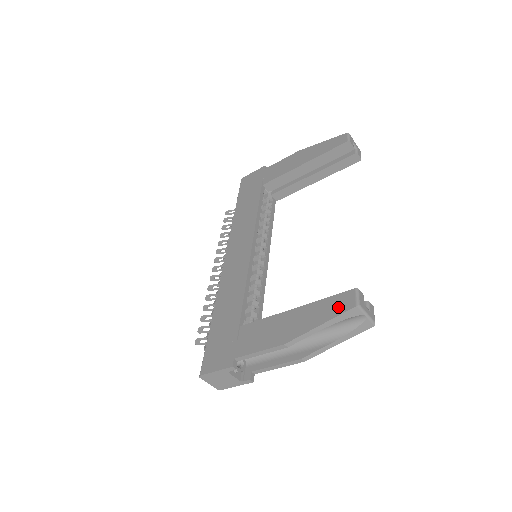
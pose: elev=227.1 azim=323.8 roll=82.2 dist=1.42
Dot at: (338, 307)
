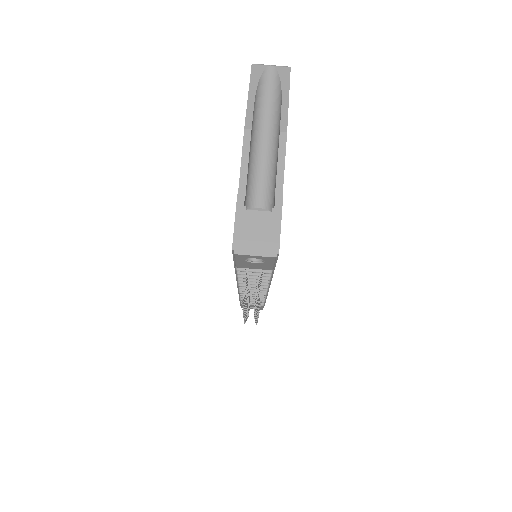
Dot at: occluded
